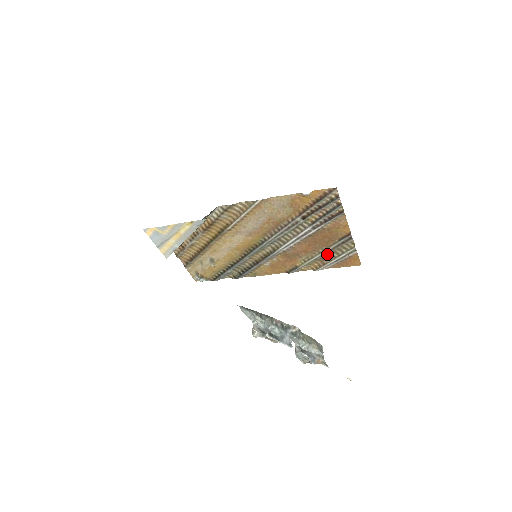
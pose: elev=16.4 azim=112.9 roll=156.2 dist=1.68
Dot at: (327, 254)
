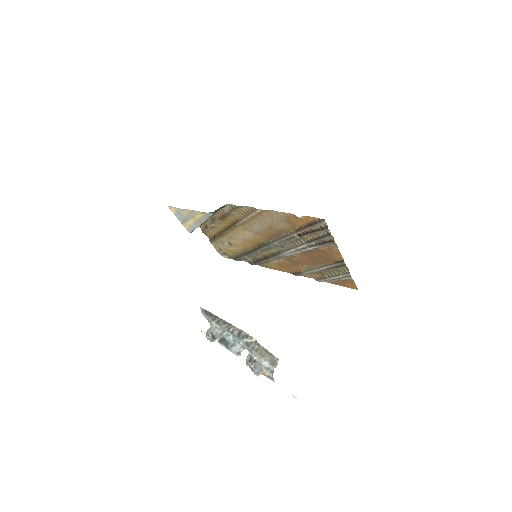
Dot at: (326, 271)
